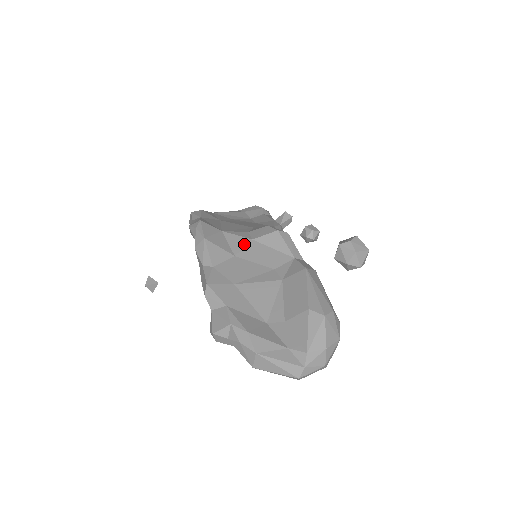
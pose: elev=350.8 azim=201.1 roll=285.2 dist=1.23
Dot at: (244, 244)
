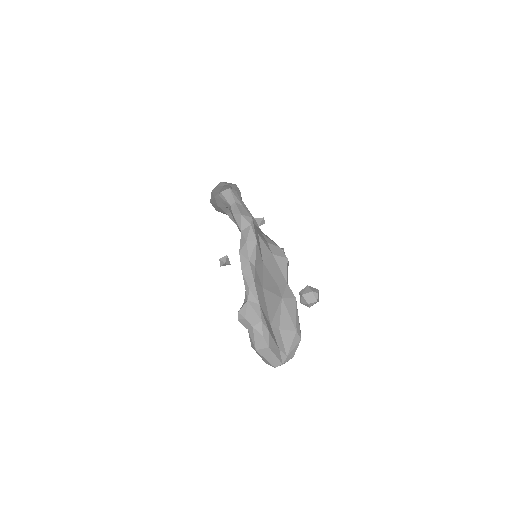
Dot at: (268, 255)
